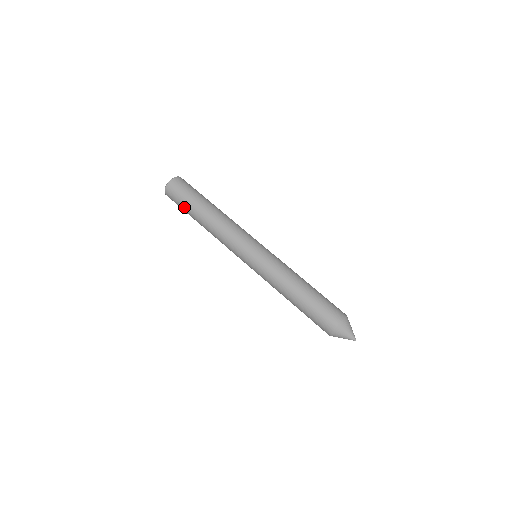
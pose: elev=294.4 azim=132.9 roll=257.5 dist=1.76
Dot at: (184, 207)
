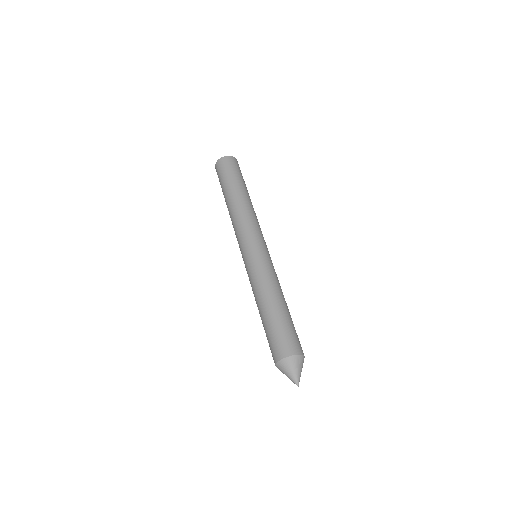
Dot at: occluded
